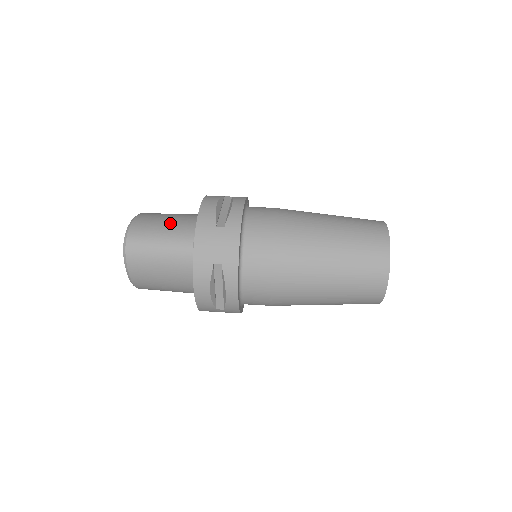
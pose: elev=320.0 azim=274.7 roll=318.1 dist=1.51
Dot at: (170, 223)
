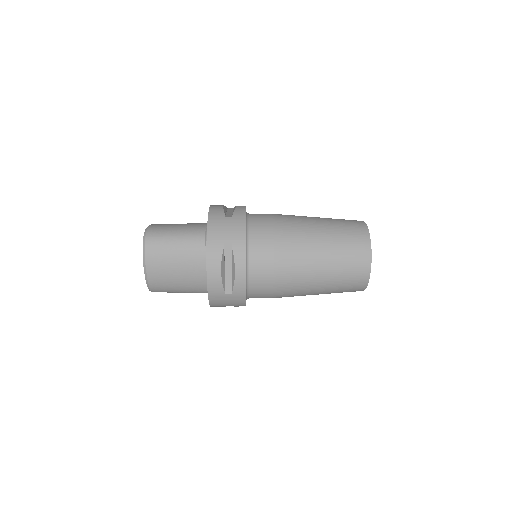
Dot at: (183, 224)
